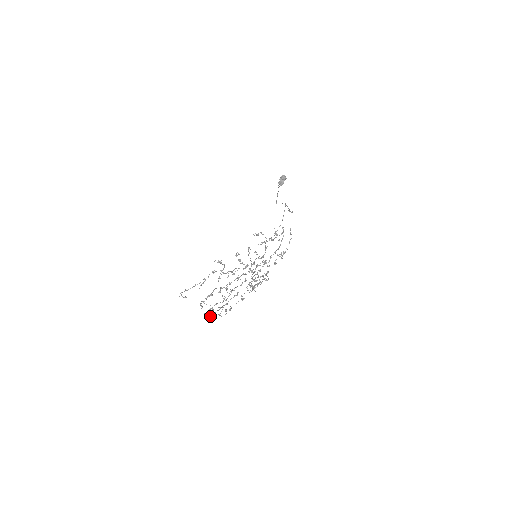
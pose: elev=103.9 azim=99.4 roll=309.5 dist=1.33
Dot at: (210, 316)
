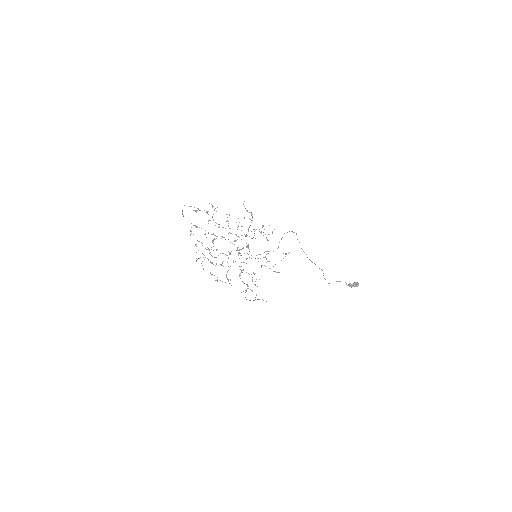
Dot at: (196, 260)
